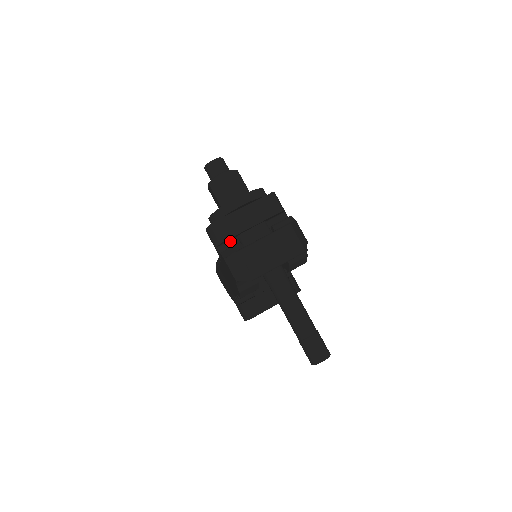
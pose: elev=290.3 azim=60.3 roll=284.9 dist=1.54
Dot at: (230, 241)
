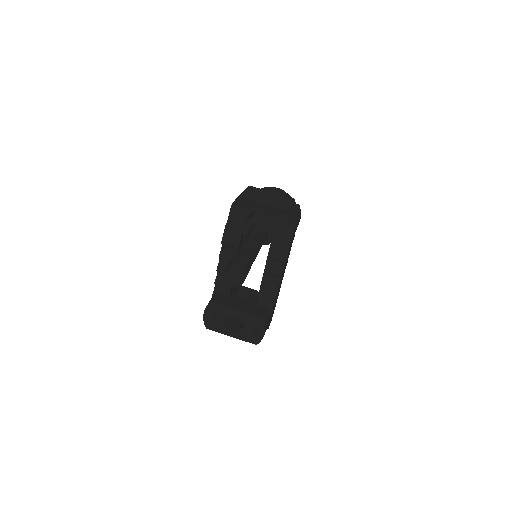
Dot at: occluded
